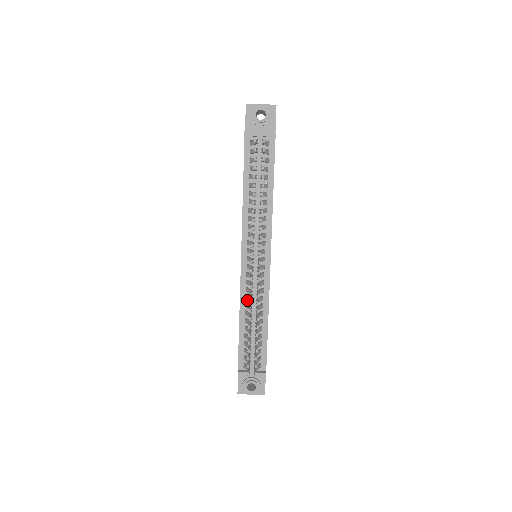
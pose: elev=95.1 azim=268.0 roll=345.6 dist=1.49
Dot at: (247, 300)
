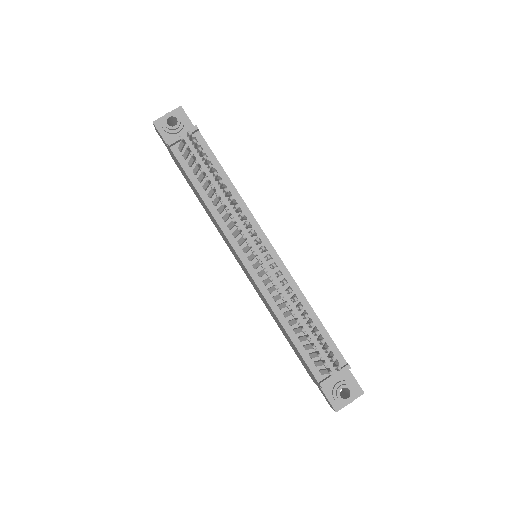
Dot at: (277, 300)
